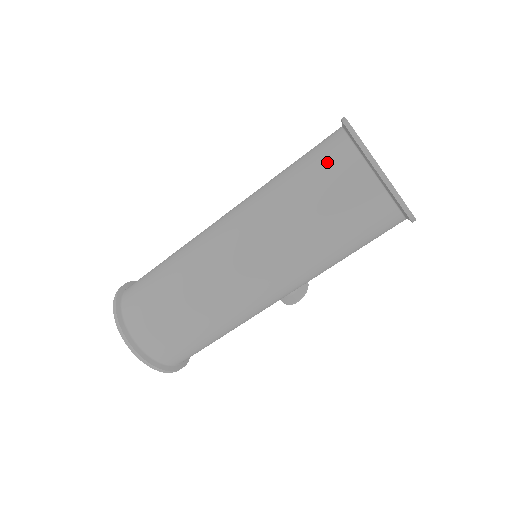
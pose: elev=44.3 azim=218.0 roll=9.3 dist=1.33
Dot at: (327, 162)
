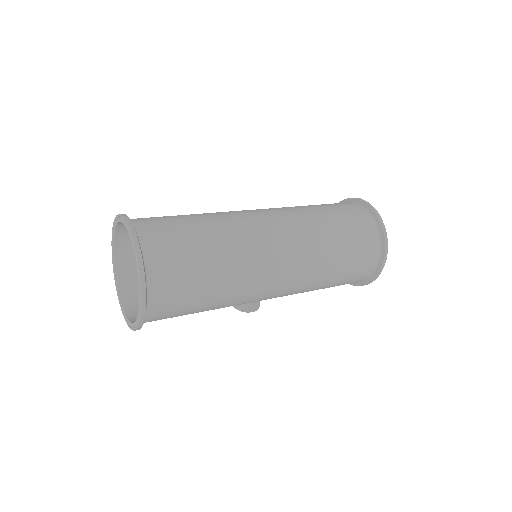
Dot at: (355, 217)
